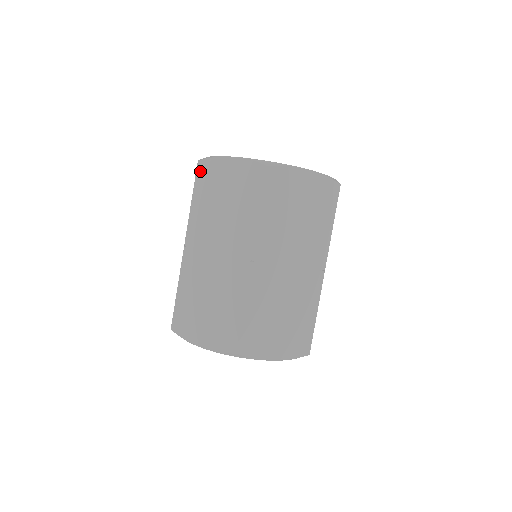
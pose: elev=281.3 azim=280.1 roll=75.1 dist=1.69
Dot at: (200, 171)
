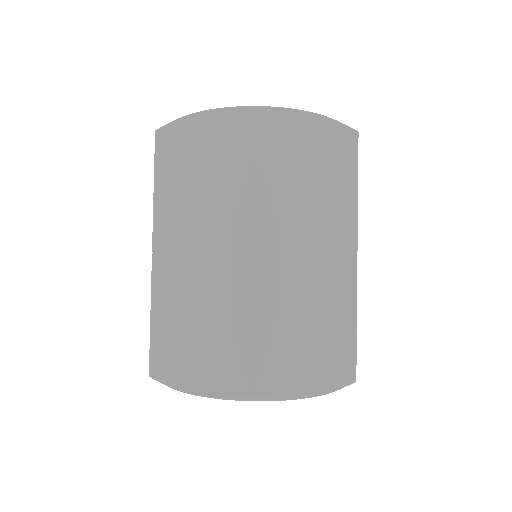
Dot at: (160, 144)
